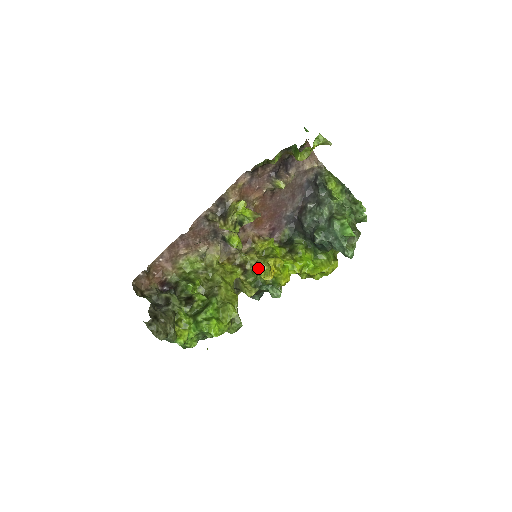
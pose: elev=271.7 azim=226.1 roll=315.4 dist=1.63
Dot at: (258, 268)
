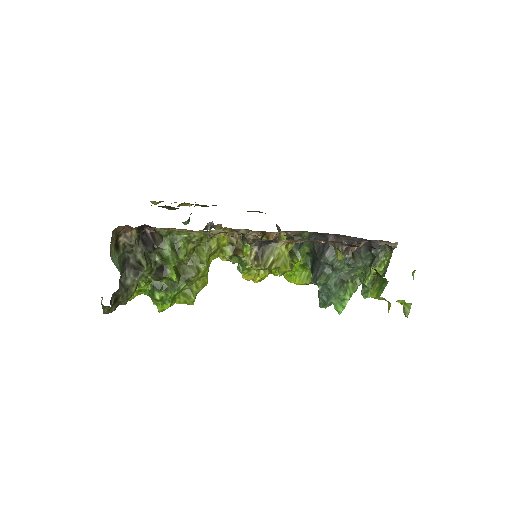
Dot at: (247, 266)
